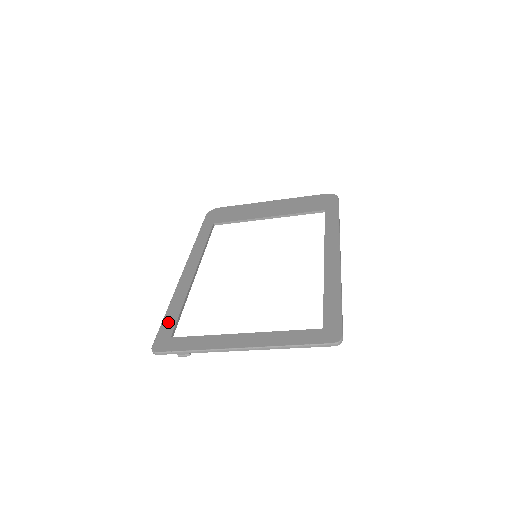
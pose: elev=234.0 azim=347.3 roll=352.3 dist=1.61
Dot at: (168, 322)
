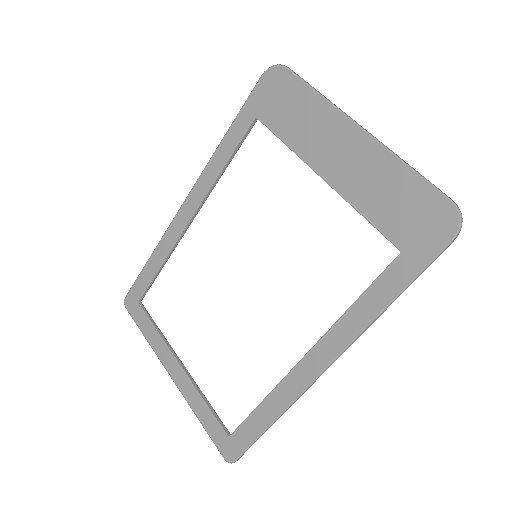
Dot at: (143, 279)
